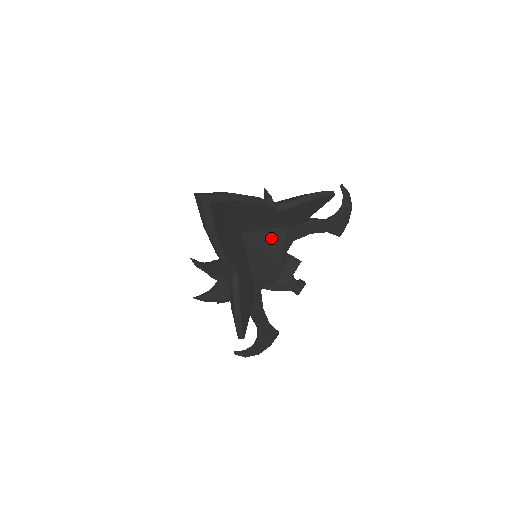
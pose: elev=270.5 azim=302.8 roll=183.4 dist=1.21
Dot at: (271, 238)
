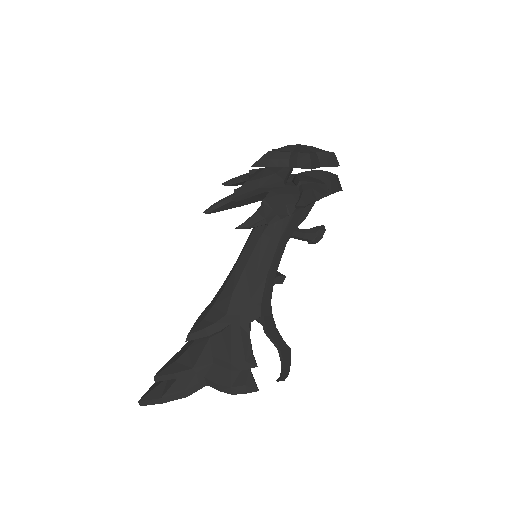
Dot at: occluded
